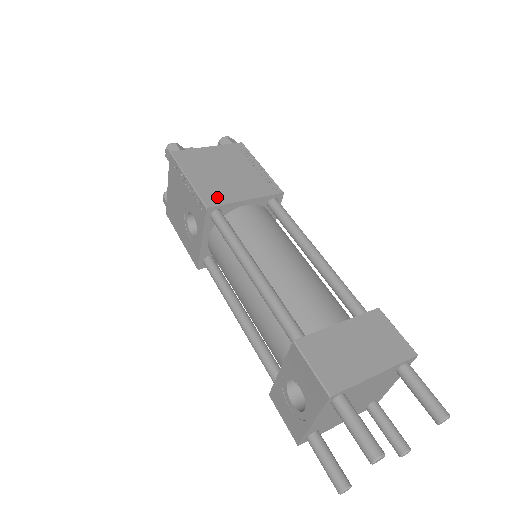
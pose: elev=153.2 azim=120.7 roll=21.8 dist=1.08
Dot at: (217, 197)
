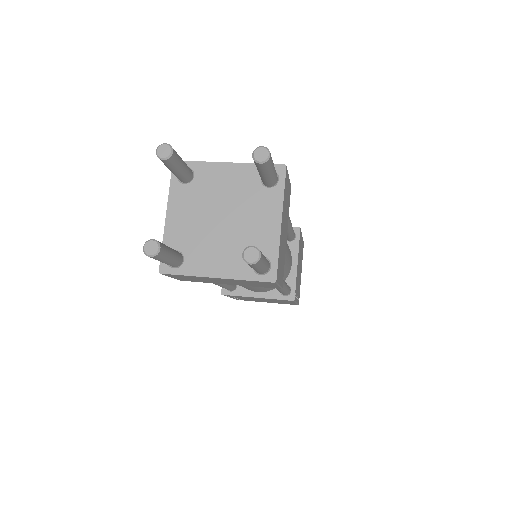
Dot at: occluded
